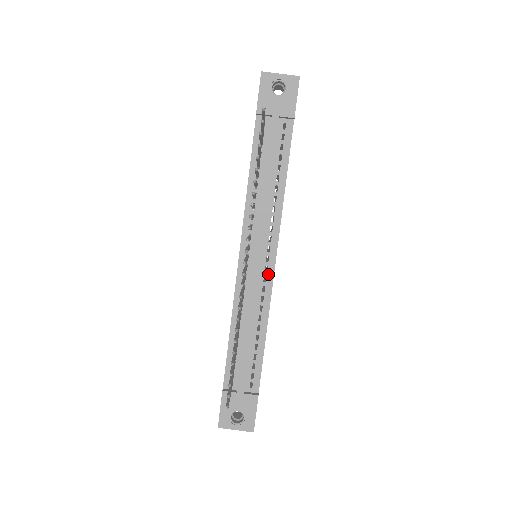
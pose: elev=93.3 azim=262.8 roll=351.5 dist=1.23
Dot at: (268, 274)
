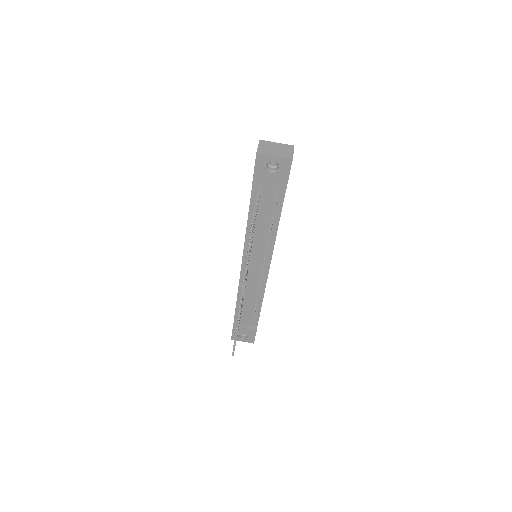
Dot at: (263, 276)
